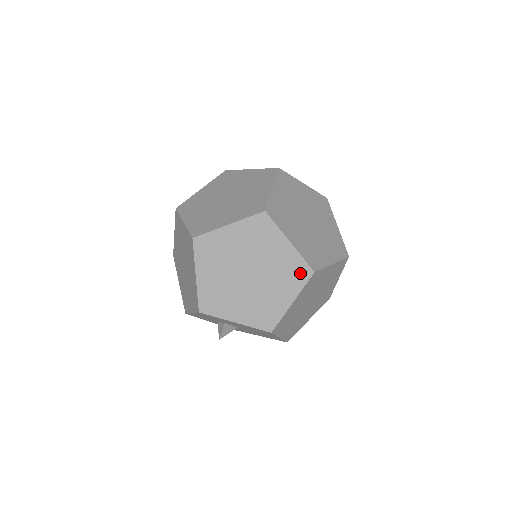
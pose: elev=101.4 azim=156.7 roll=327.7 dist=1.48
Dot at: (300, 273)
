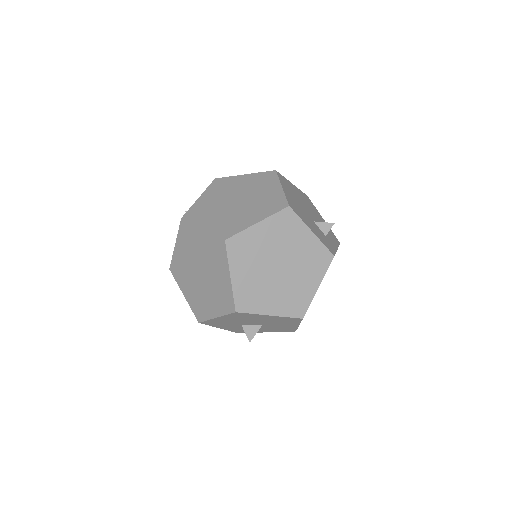
Dot at: (219, 248)
